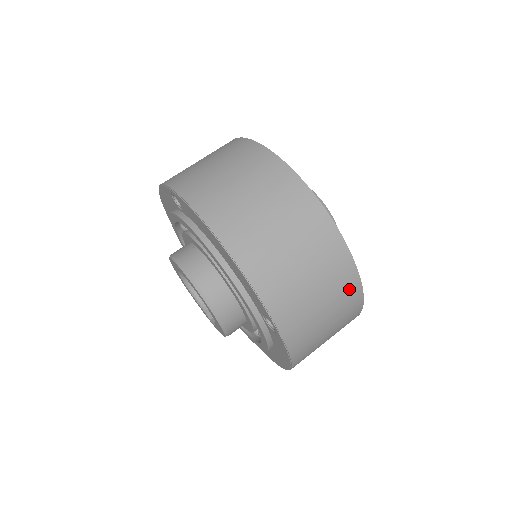
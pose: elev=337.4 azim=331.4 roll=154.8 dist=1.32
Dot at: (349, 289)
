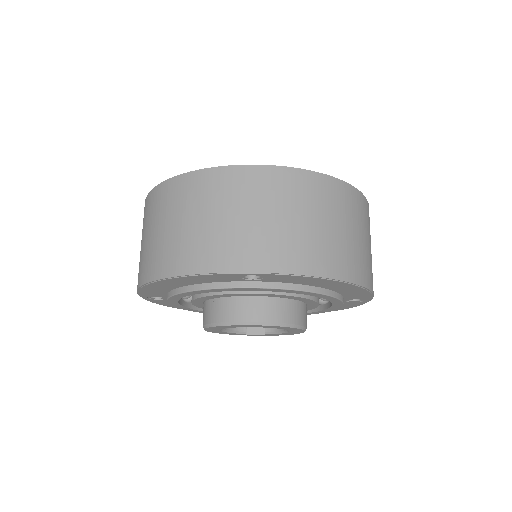
Dot at: occluded
